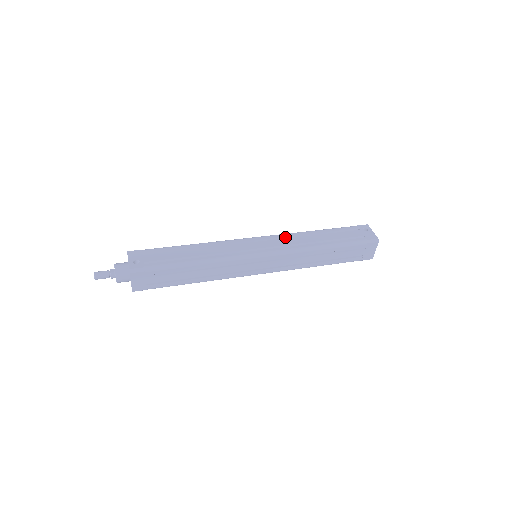
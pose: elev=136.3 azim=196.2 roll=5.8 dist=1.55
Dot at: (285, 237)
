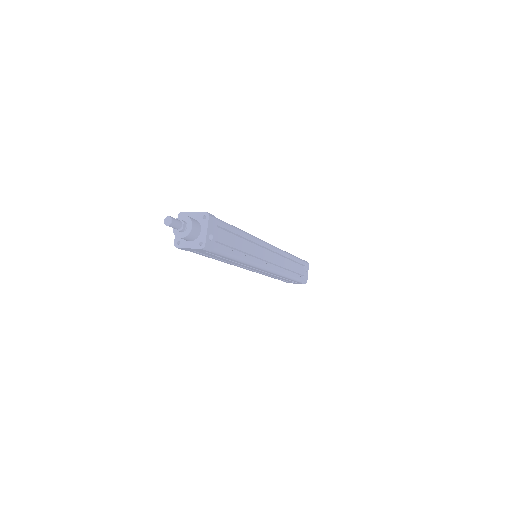
Dot at: (280, 254)
